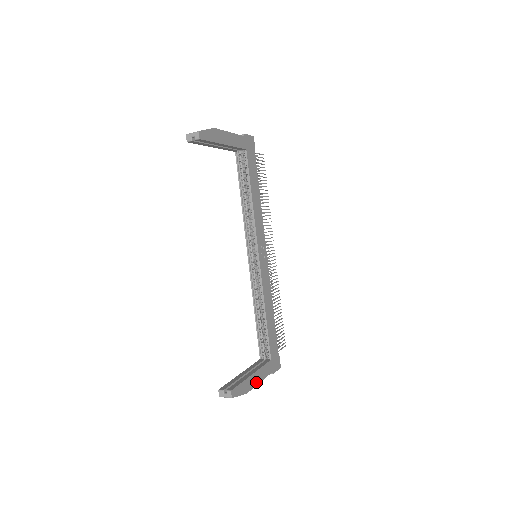
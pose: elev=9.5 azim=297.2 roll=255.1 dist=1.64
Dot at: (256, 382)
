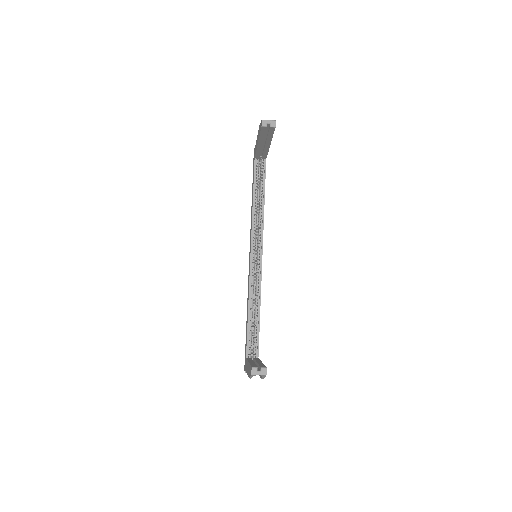
Dot at: occluded
